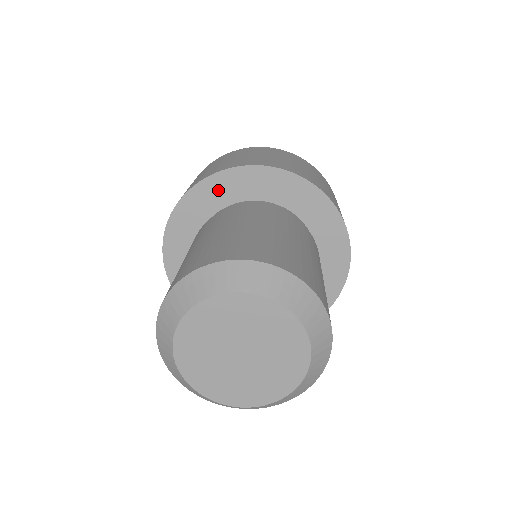
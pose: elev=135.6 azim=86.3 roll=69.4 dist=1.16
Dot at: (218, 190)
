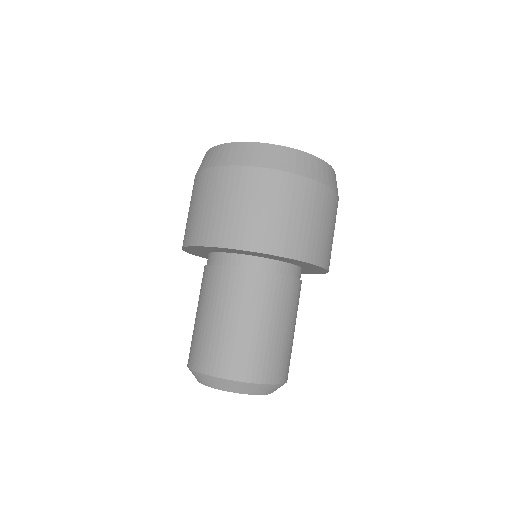
Dot at: (216, 249)
